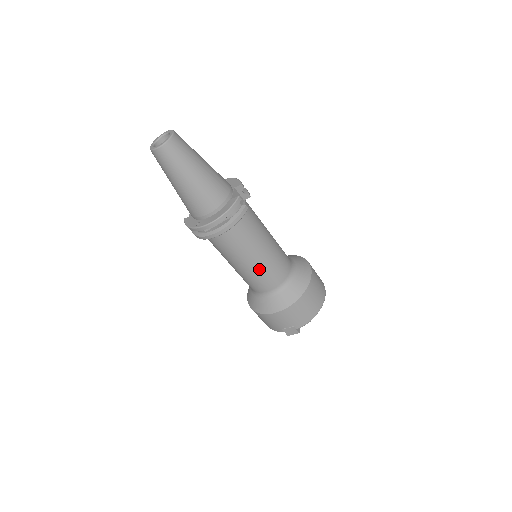
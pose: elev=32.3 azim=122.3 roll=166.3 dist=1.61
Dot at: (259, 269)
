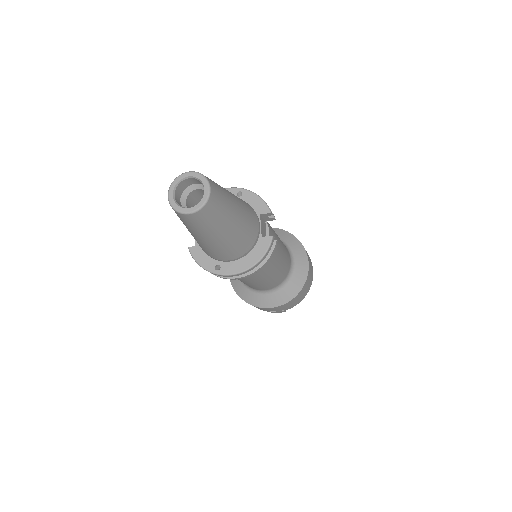
Dot at: (267, 281)
